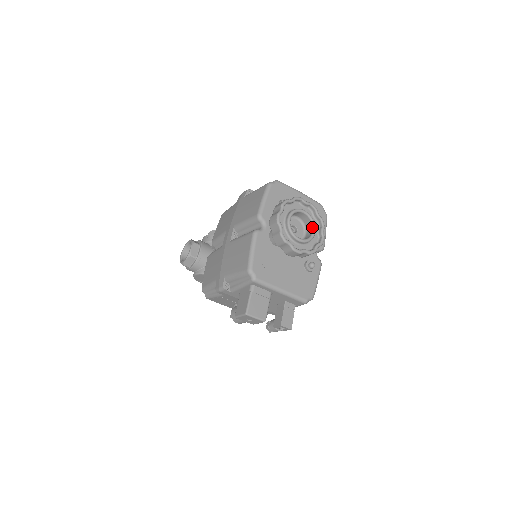
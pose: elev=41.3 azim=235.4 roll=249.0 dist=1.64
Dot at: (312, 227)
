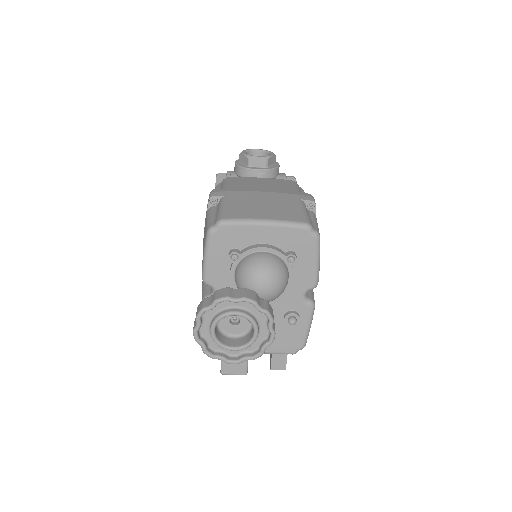
Dot at: occluded
